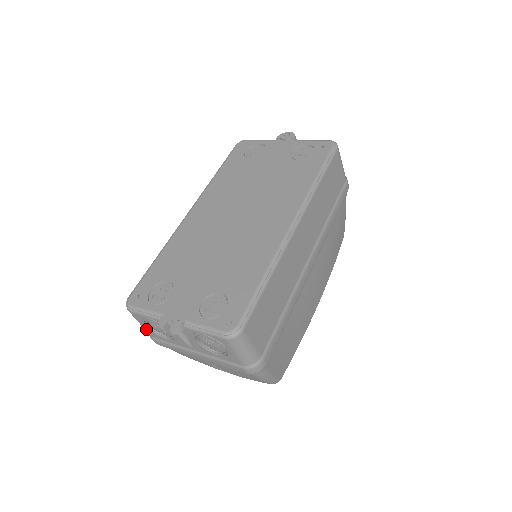
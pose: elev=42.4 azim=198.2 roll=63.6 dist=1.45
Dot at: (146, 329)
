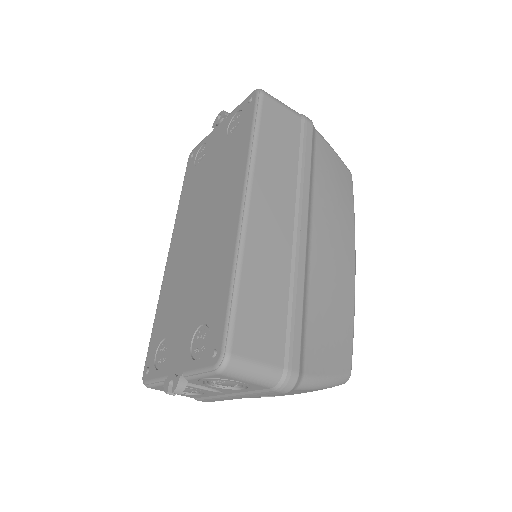
Dot at: occluded
